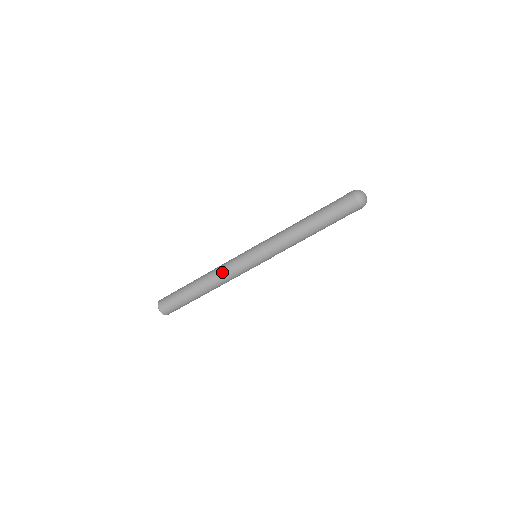
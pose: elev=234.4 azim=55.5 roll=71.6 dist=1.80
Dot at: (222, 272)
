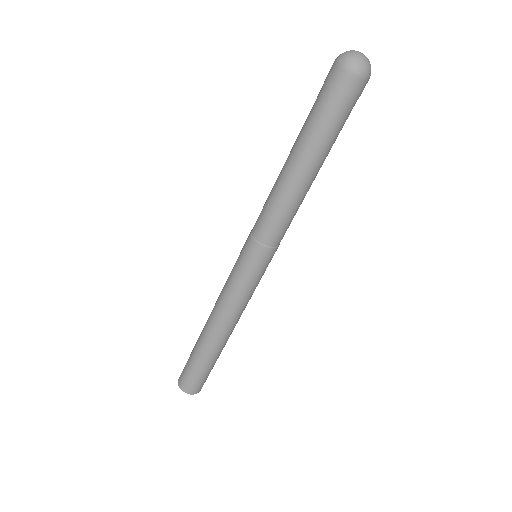
Dot at: (222, 303)
